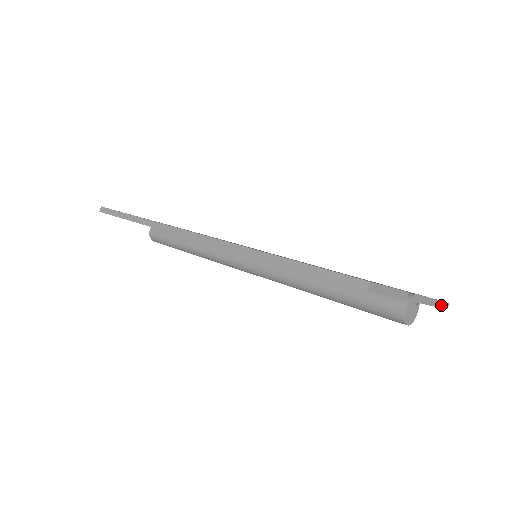
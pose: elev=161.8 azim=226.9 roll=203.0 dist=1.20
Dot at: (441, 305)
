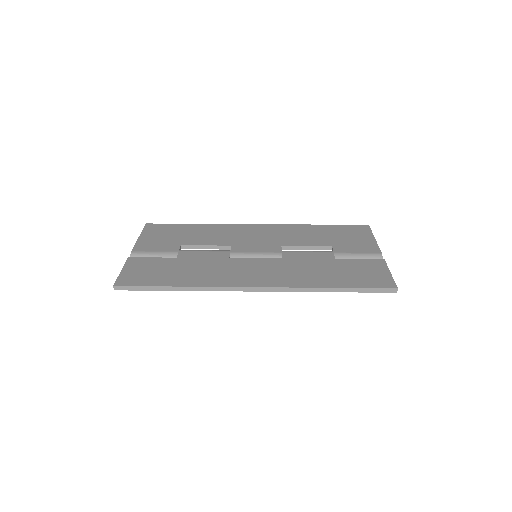
Dot at: occluded
